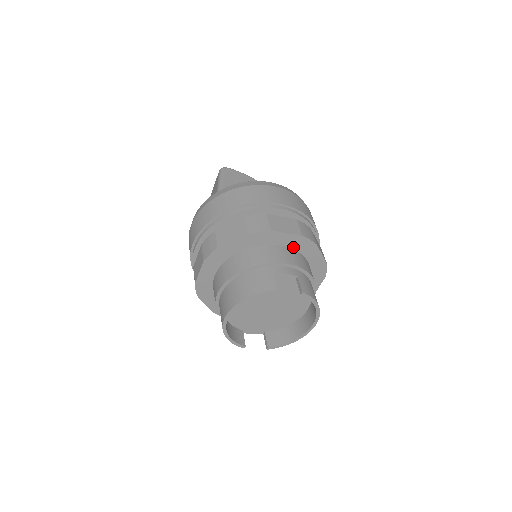
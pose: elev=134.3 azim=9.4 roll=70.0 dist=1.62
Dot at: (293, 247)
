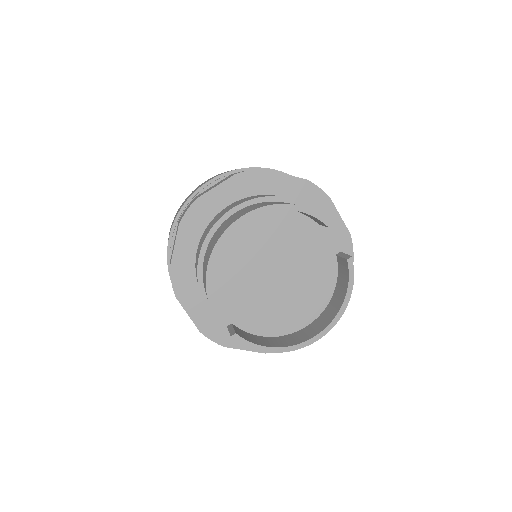
Dot at: occluded
